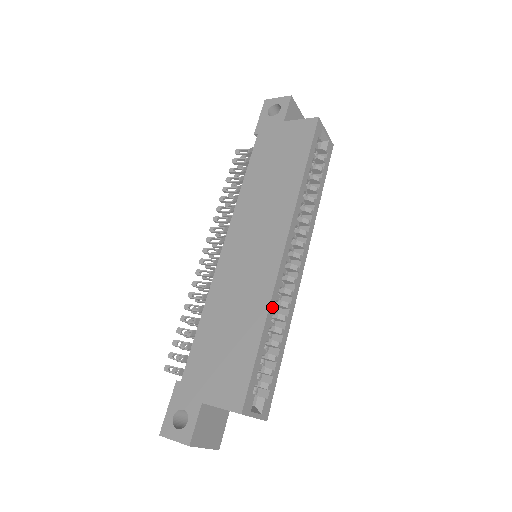
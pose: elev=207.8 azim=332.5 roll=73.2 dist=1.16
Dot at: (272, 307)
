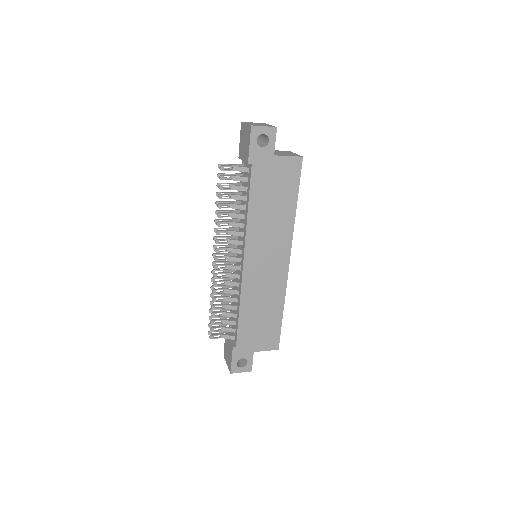
Dot at: (284, 294)
